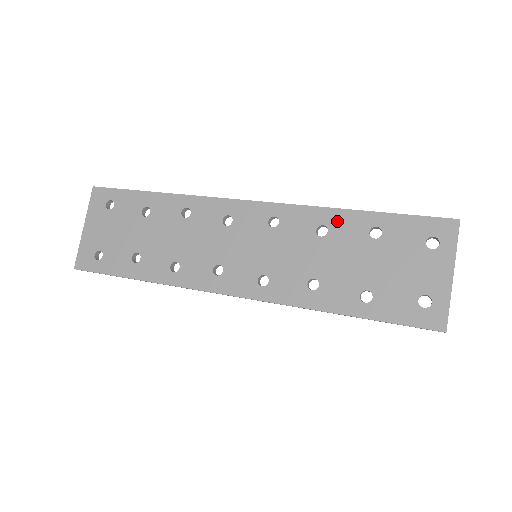
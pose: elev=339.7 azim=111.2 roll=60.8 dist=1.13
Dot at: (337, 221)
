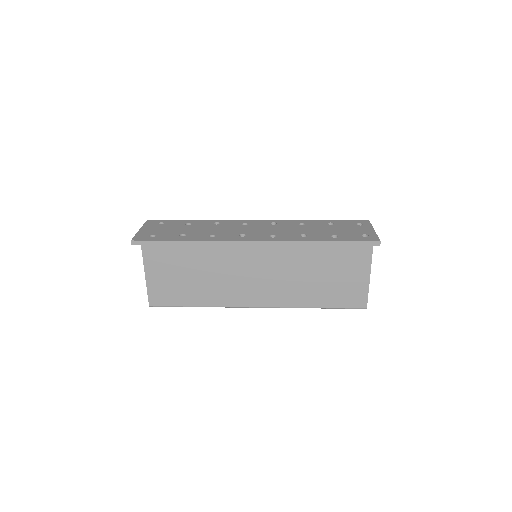
Dot at: (309, 222)
